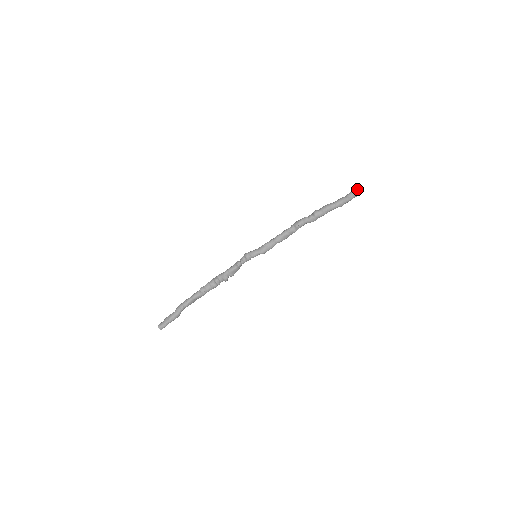
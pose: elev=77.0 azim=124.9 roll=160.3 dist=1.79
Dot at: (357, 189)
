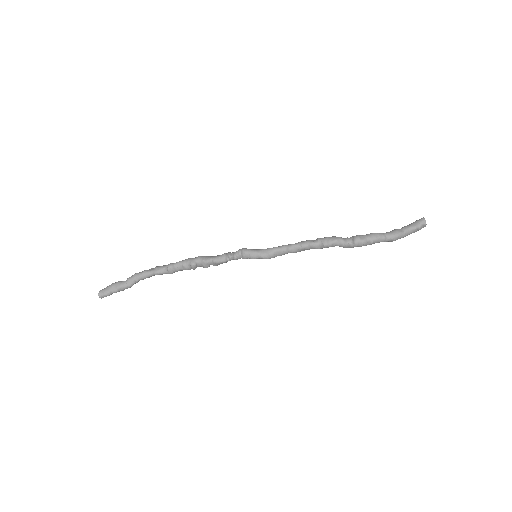
Dot at: (421, 226)
